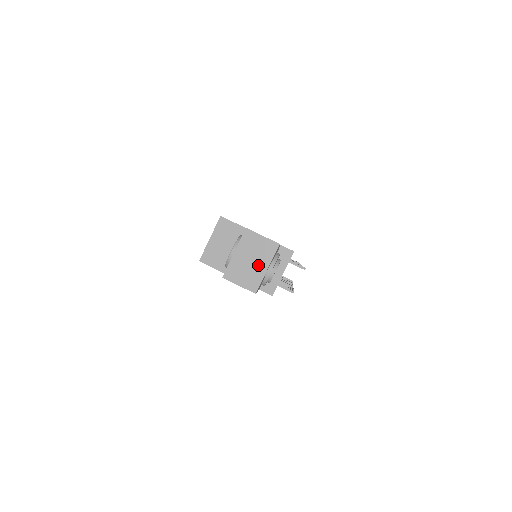
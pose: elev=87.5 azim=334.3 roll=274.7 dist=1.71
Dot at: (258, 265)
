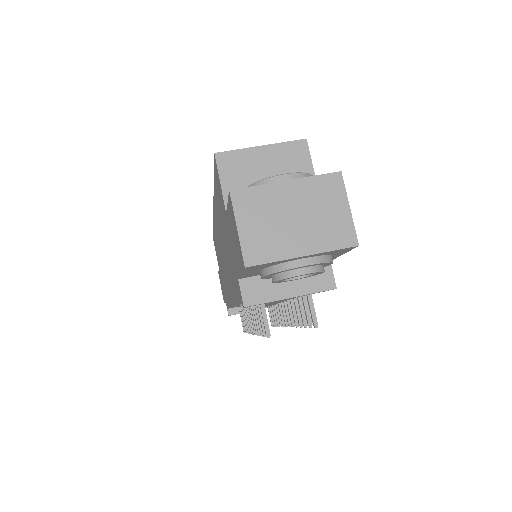
Dot at: (297, 235)
